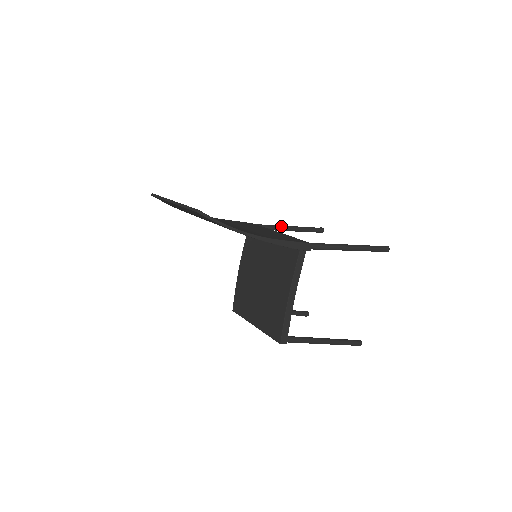
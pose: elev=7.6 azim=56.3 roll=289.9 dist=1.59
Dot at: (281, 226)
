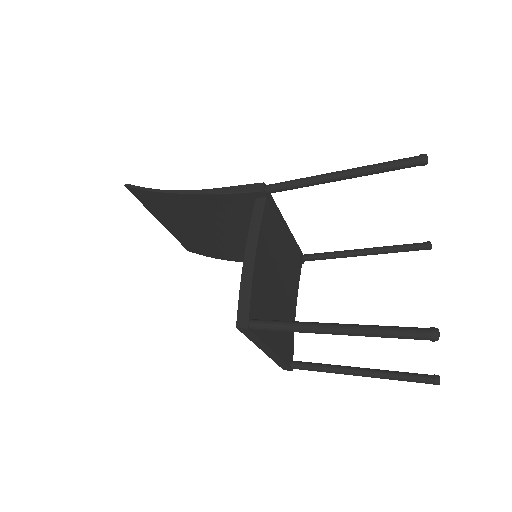
Dot at: (346, 250)
